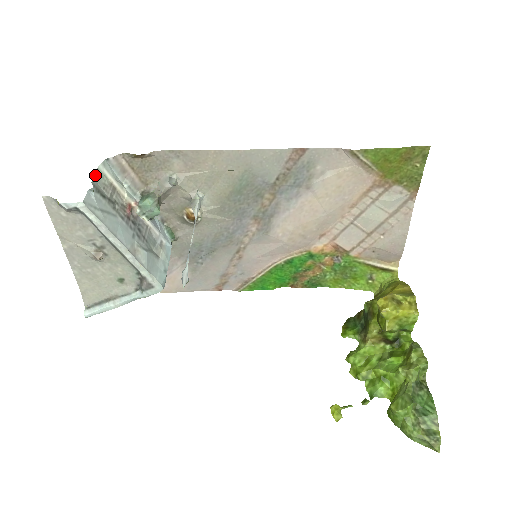
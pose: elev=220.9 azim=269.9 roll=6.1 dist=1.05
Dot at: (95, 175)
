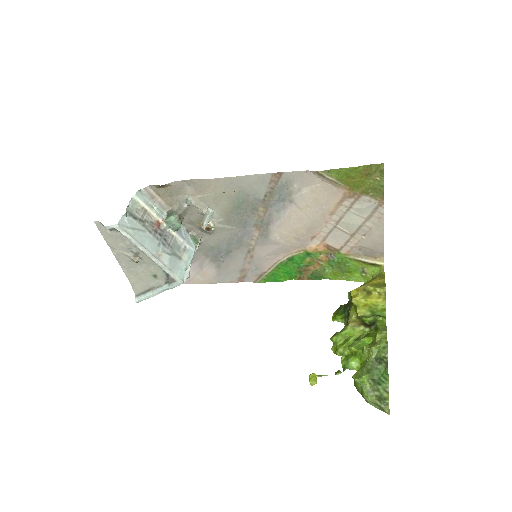
Dot at: (130, 203)
